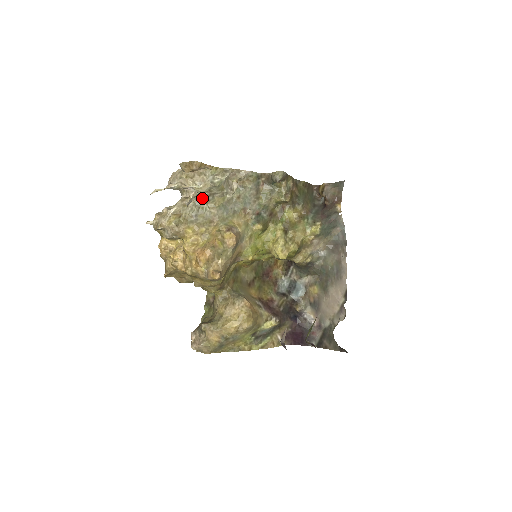
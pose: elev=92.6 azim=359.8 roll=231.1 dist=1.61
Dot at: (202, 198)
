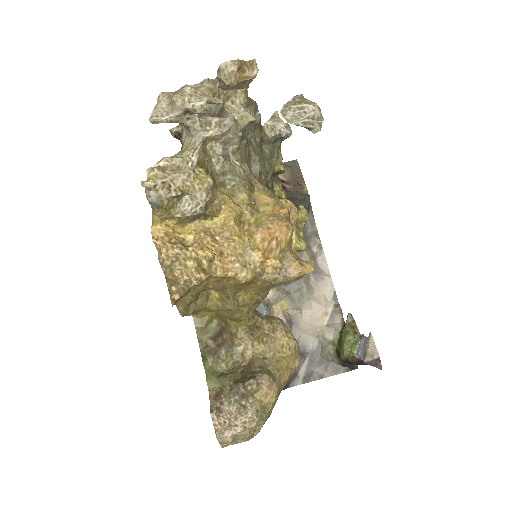
Dot at: (232, 142)
